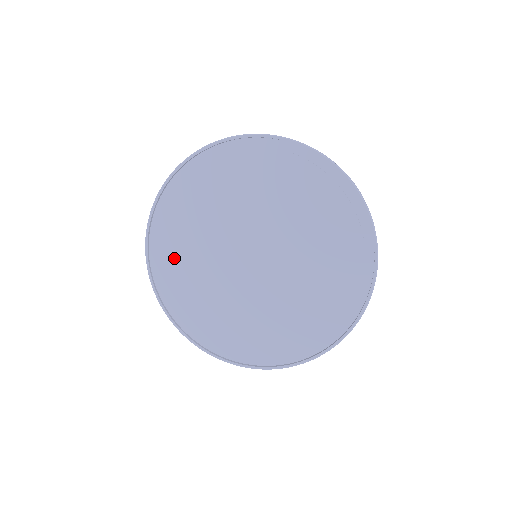
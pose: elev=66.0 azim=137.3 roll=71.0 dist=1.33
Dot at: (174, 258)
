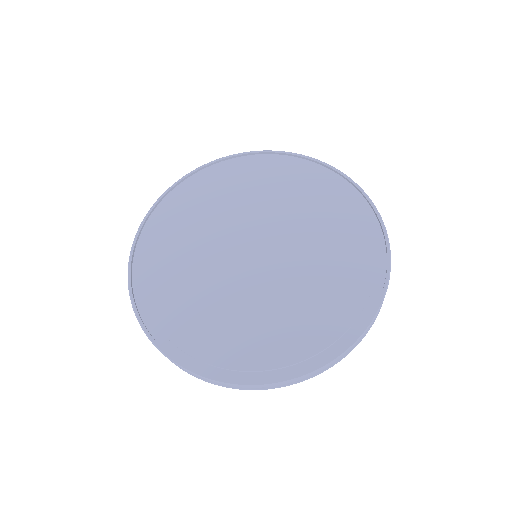
Dot at: (177, 220)
